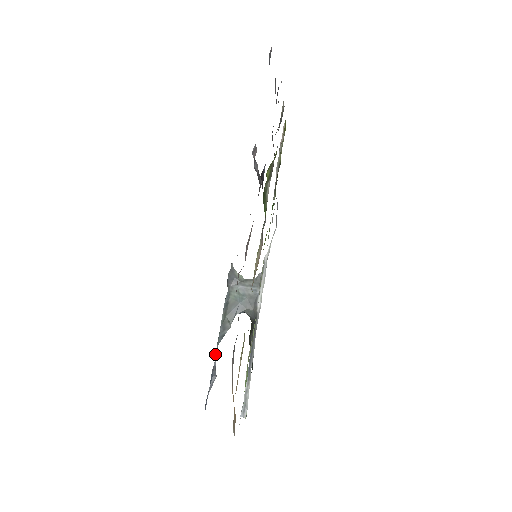
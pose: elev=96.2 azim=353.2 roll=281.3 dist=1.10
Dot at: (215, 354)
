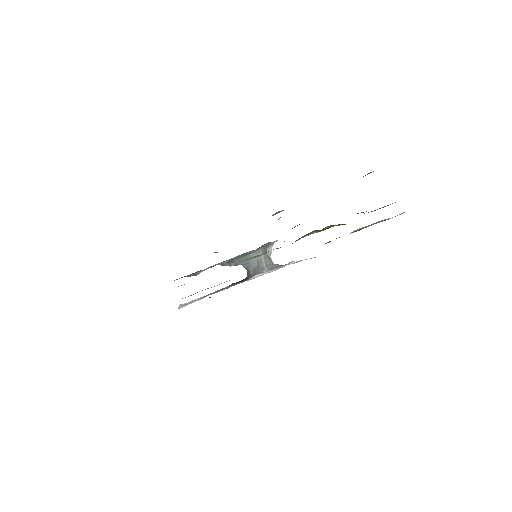
Dot at: (210, 266)
